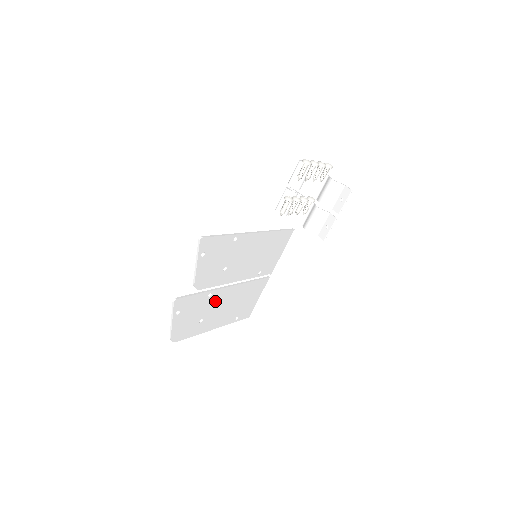
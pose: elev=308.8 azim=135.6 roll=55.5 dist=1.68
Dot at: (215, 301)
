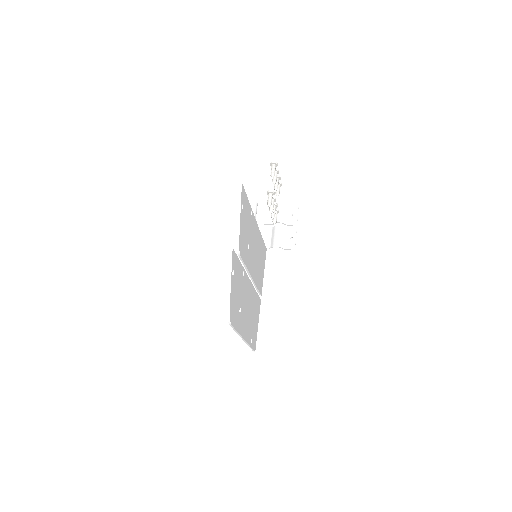
Dot at: (244, 290)
